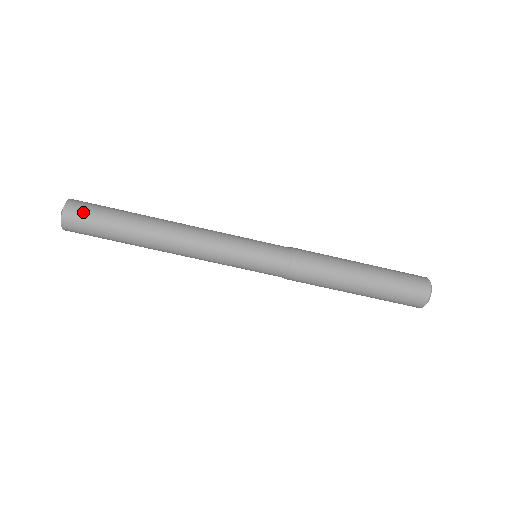
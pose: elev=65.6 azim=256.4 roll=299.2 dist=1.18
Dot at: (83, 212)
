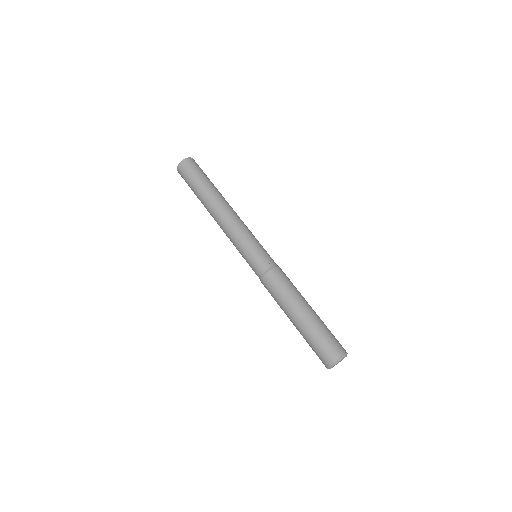
Dot at: occluded
